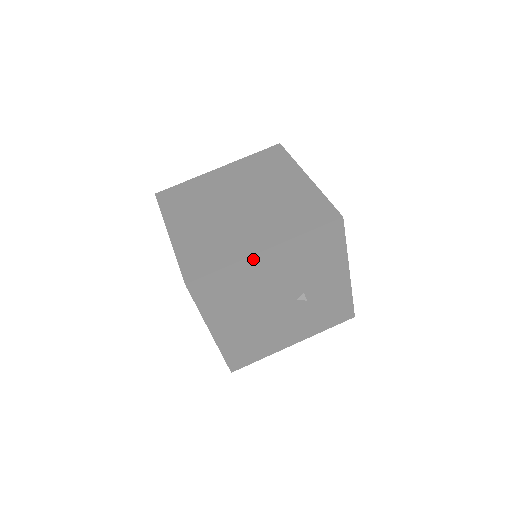
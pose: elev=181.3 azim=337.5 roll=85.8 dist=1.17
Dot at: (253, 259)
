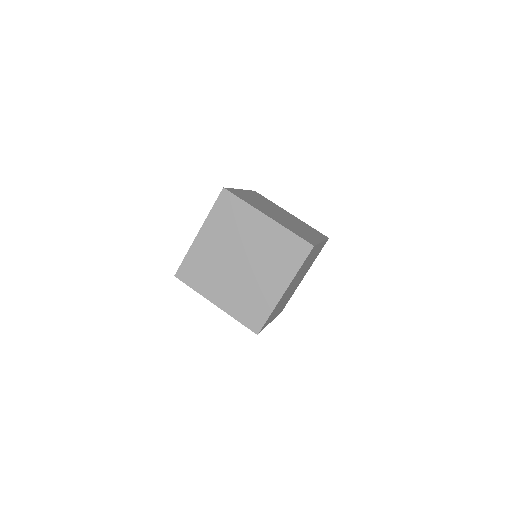
Dot at: (209, 299)
